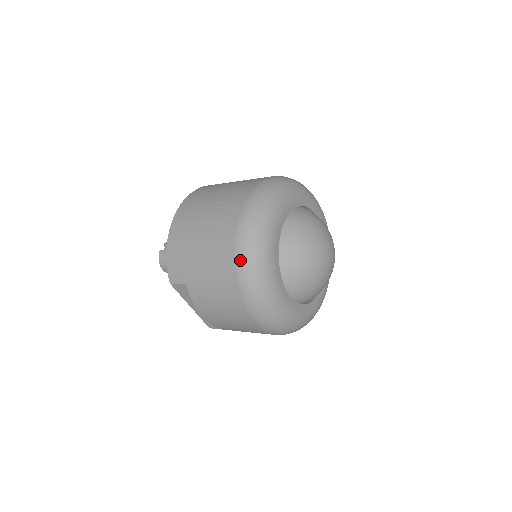
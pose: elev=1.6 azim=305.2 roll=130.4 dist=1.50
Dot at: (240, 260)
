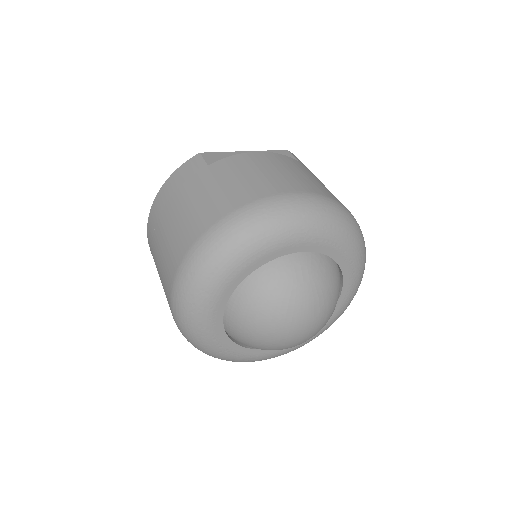
Dot at: occluded
